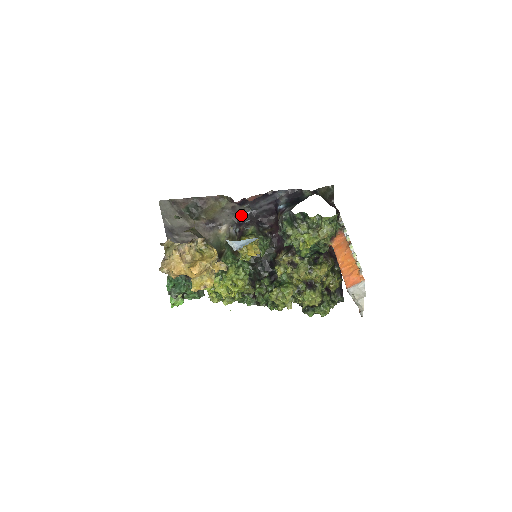
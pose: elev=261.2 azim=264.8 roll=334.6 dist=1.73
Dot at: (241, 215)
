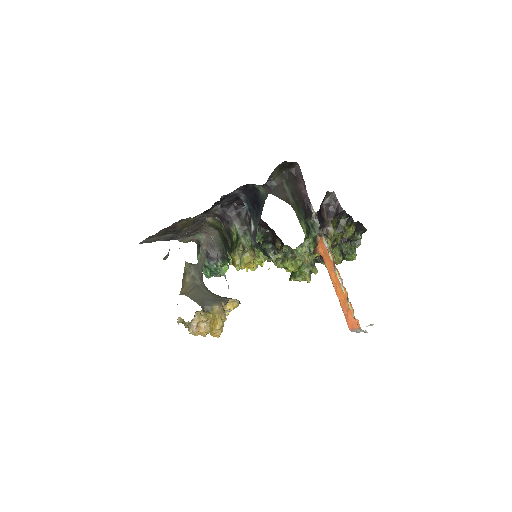
Dot at: (215, 212)
